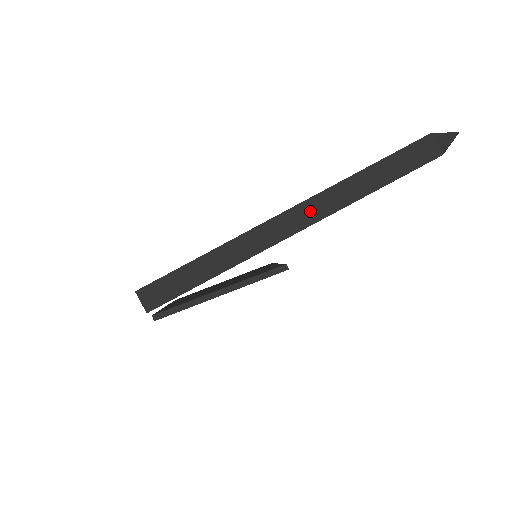
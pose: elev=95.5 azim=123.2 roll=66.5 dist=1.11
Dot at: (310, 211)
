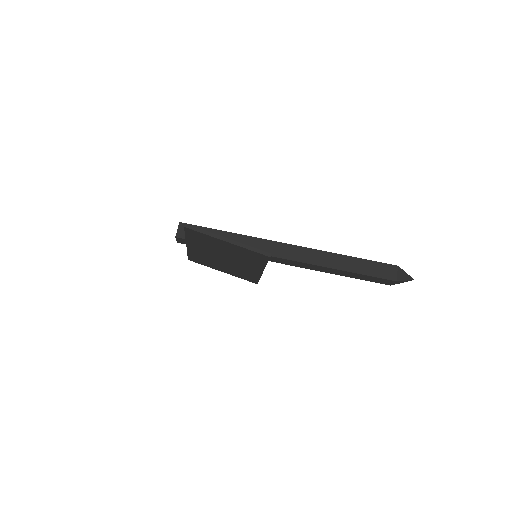
Dot at: (303, 254)
